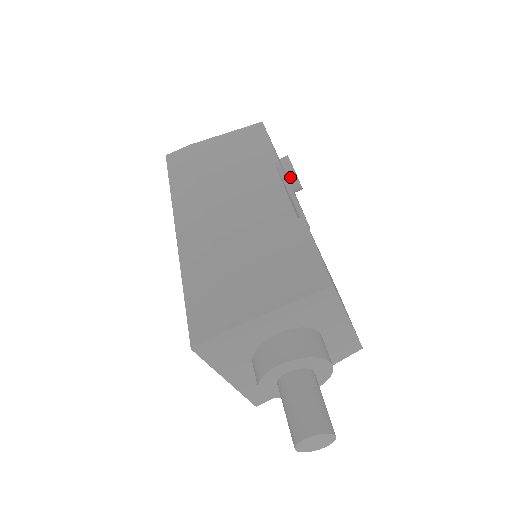
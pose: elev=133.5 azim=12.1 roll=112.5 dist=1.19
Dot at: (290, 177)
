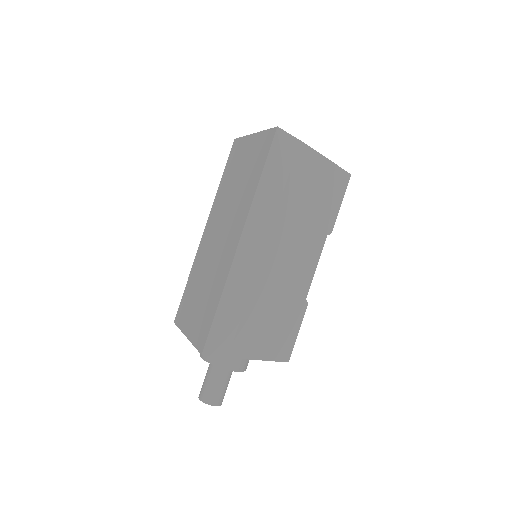
Dot at: occluded
